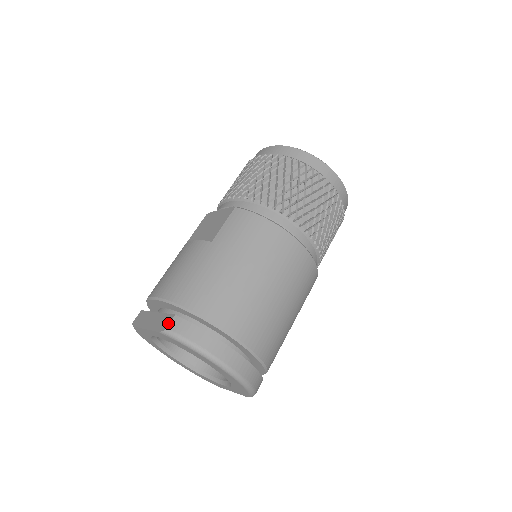
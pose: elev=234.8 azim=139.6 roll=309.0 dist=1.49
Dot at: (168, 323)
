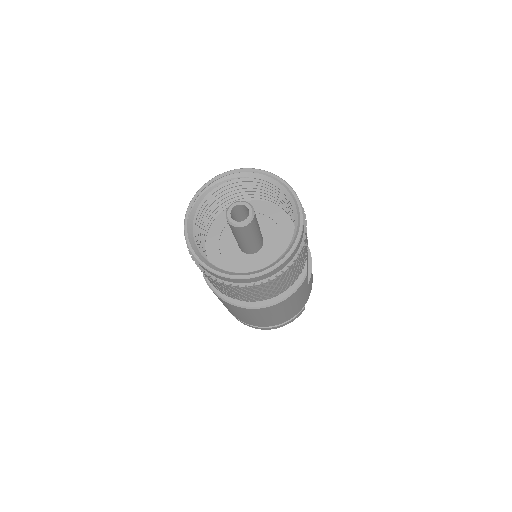
Dot at: occluded
